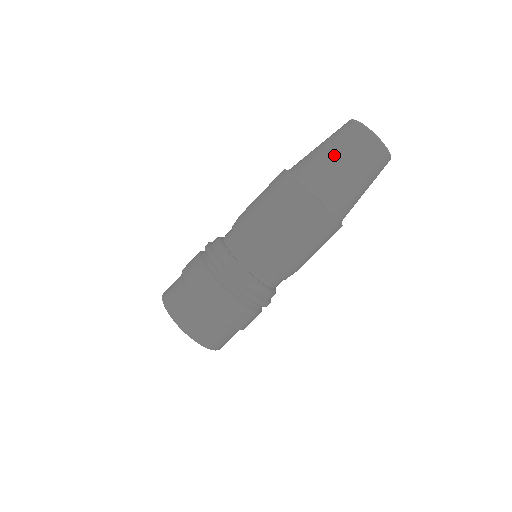
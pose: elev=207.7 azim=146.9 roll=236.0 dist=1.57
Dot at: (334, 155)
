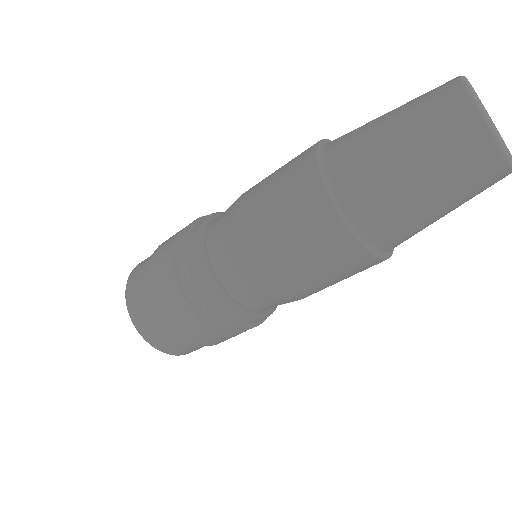
Dot at: (386, 120)
